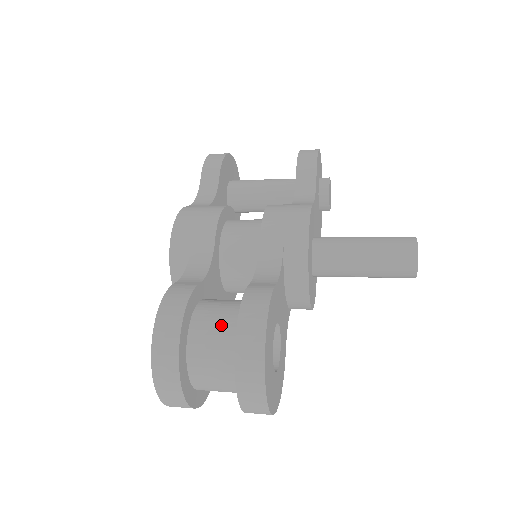
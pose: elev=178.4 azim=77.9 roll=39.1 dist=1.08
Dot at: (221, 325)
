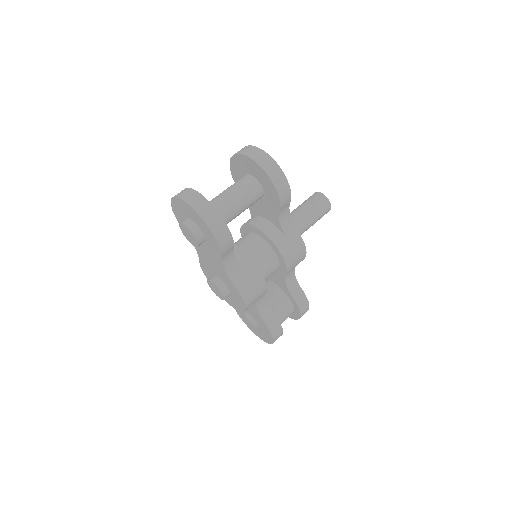
Dot at: (288, 316)
